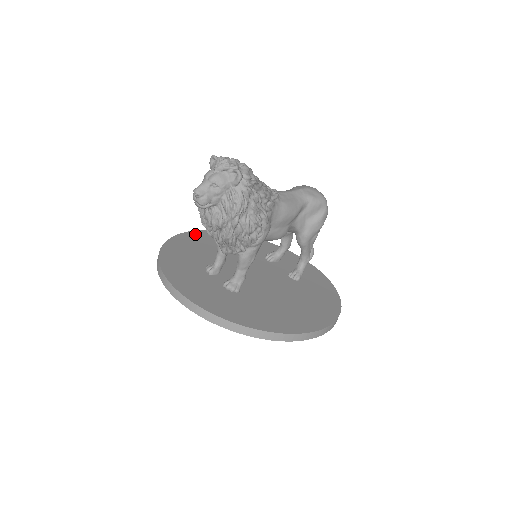
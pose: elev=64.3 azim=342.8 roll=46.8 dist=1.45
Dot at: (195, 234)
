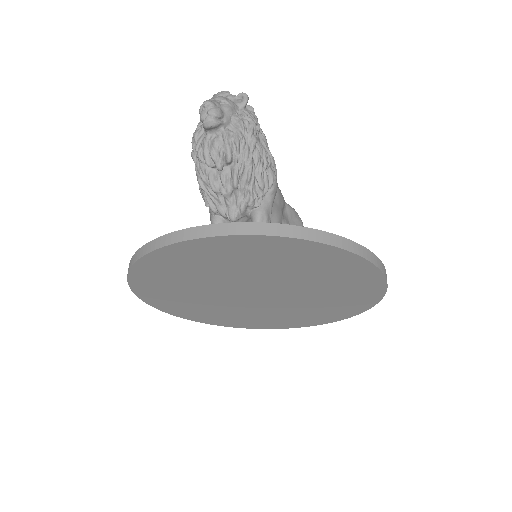
Dot at: occluded
